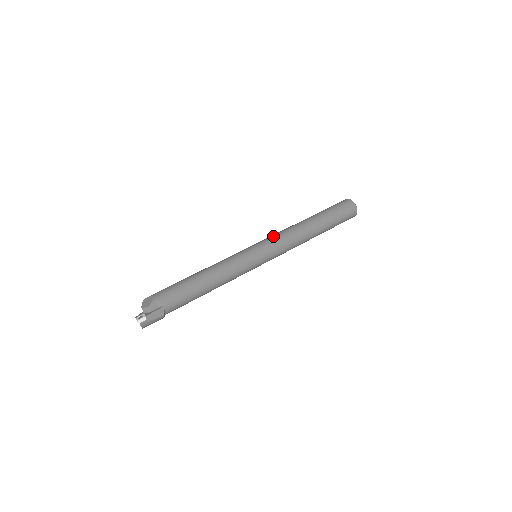
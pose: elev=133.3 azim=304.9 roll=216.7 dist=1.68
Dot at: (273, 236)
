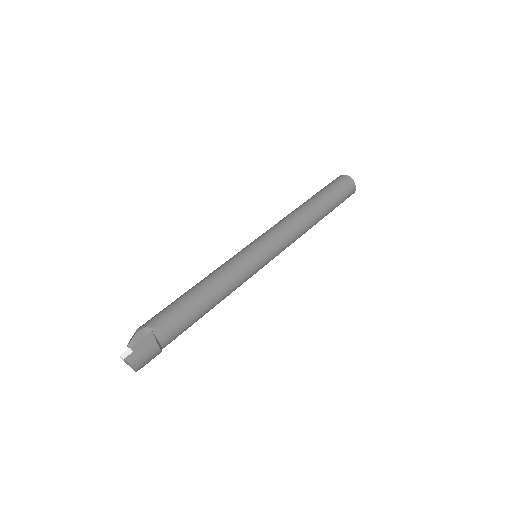
Dot at: (267, 230)
